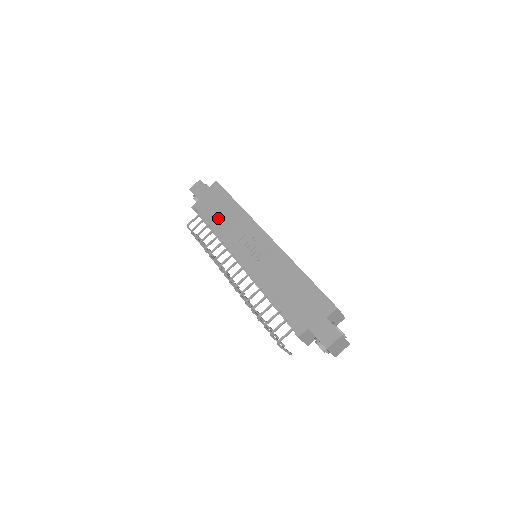
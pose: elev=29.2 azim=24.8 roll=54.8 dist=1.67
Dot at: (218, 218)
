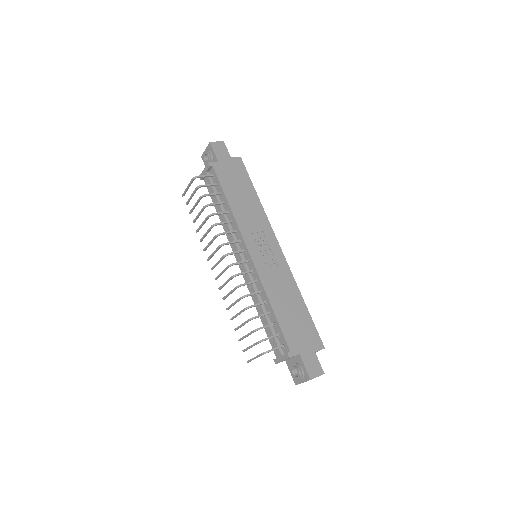
Dot at: (236, 196)
